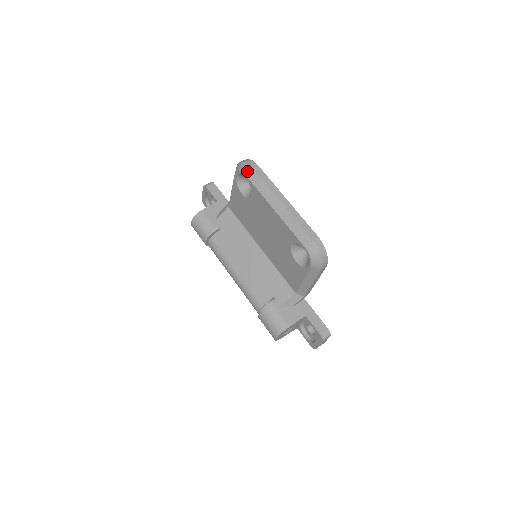
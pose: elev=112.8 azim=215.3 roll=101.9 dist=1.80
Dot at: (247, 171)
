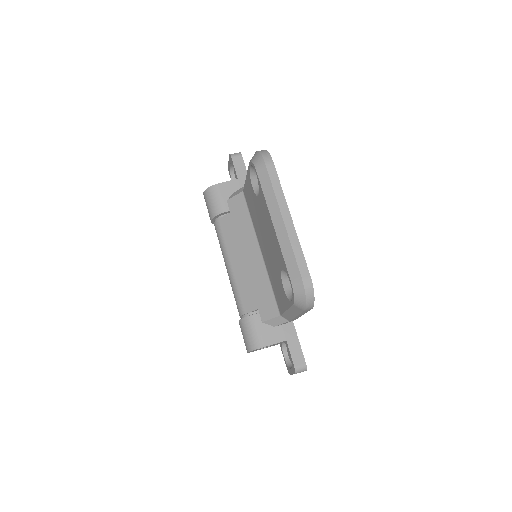
Dot at: (259, 167)
